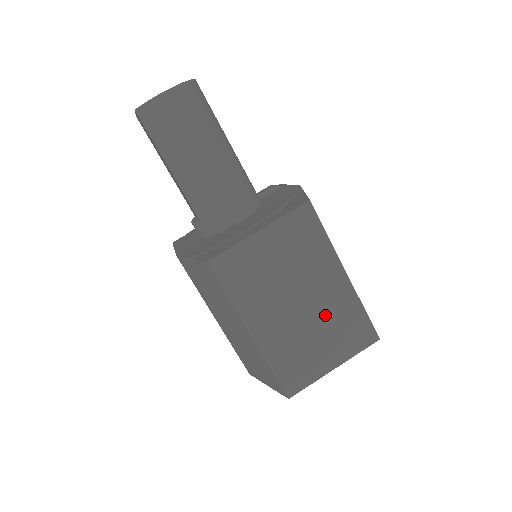
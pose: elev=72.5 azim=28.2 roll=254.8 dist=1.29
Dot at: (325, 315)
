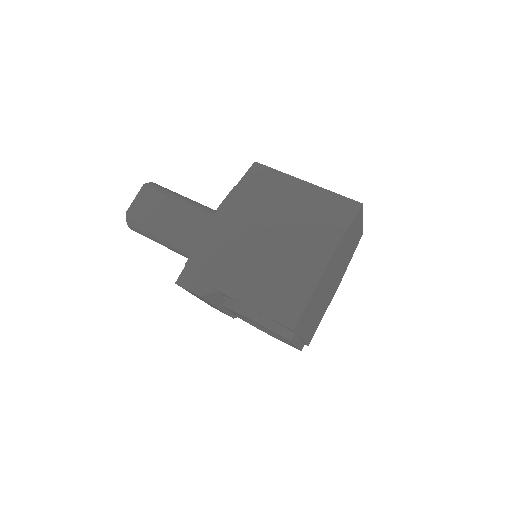
Dot at: occluded
